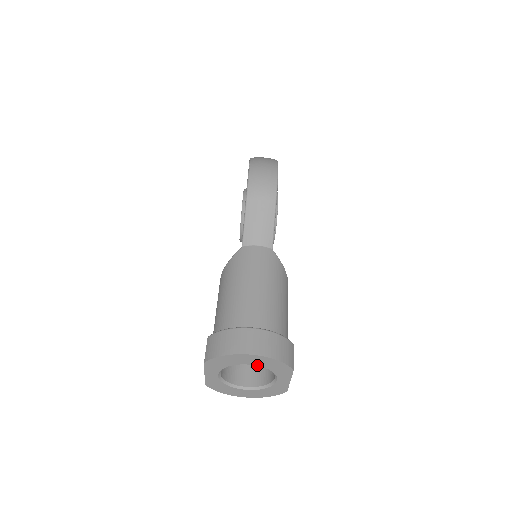
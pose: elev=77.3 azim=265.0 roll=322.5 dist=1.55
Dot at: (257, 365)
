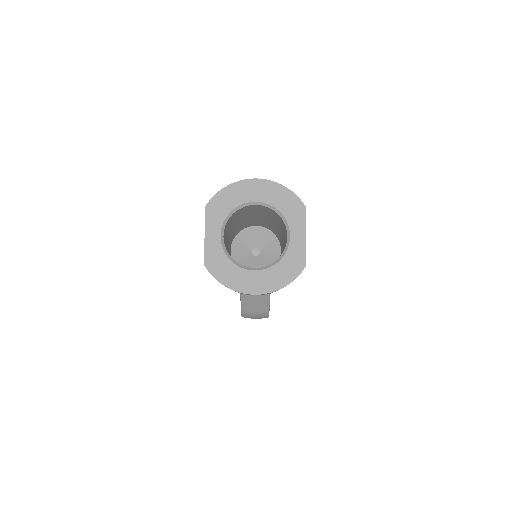
Dot at: (265, 202)
